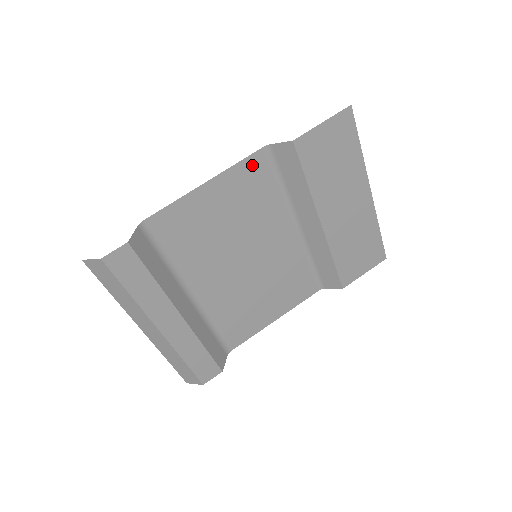
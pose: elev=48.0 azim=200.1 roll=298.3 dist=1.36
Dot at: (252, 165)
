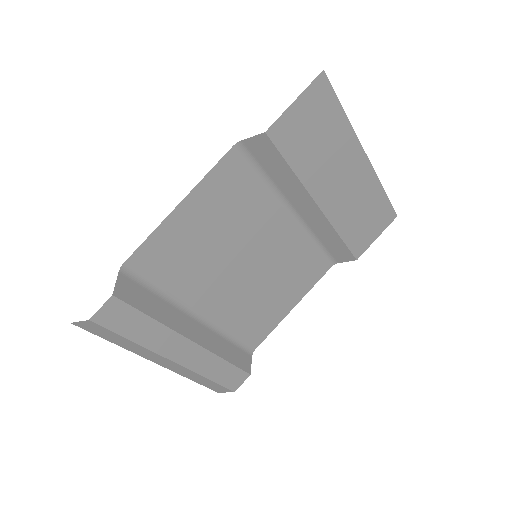
Dot at: (226, 168)
